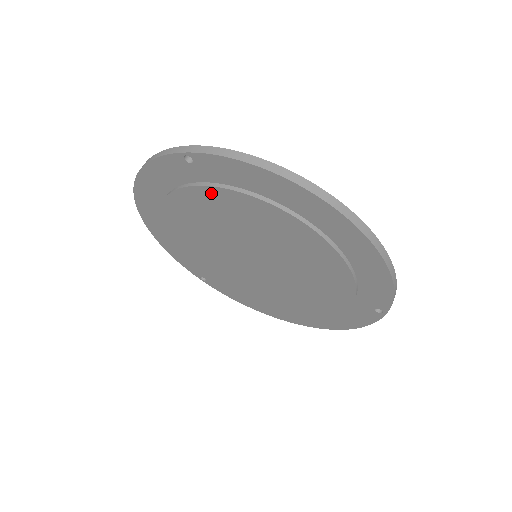
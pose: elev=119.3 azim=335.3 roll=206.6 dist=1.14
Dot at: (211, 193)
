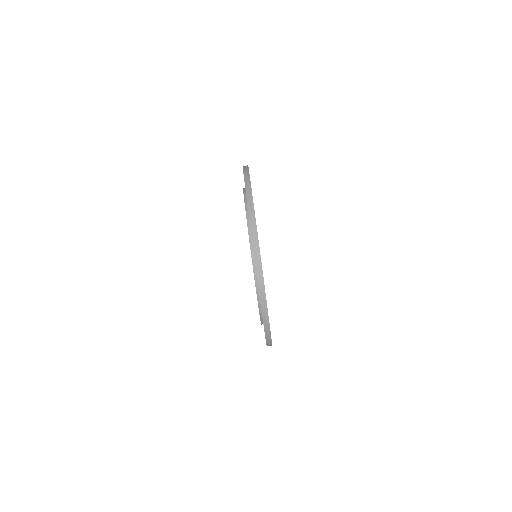
Dot at: occluded
